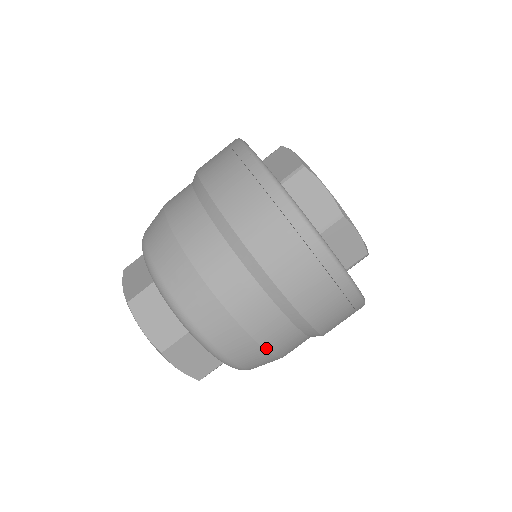
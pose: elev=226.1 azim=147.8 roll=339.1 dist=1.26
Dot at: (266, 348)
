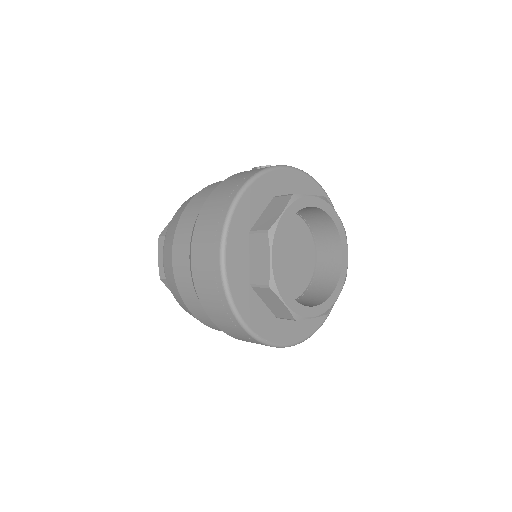
Dot at: occluded
